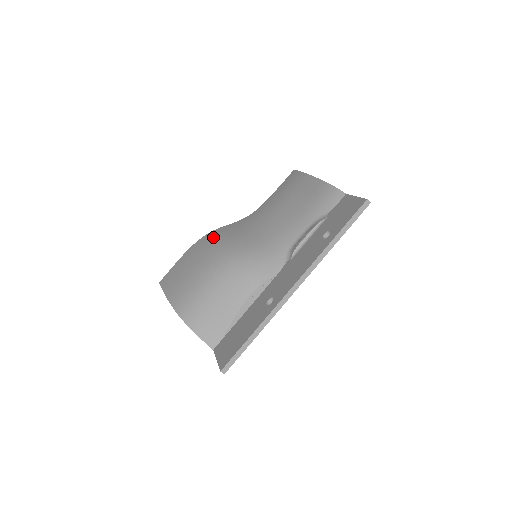
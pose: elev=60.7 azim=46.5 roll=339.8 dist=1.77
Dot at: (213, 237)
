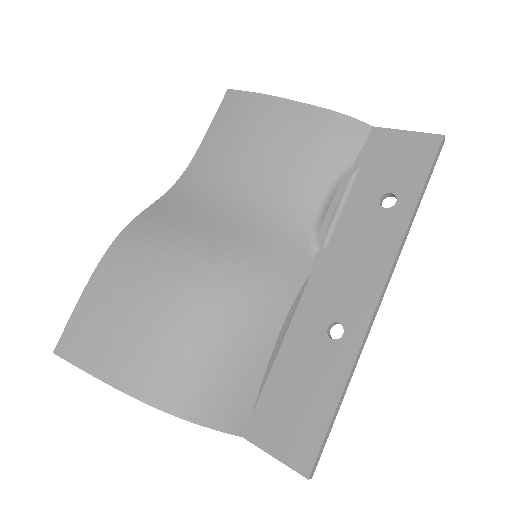
Dot at: (146, 238)
